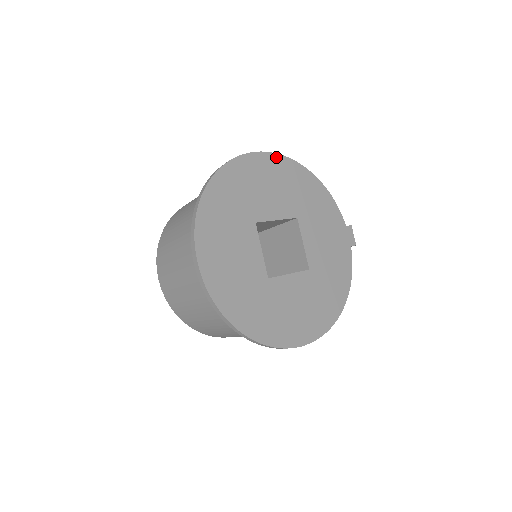
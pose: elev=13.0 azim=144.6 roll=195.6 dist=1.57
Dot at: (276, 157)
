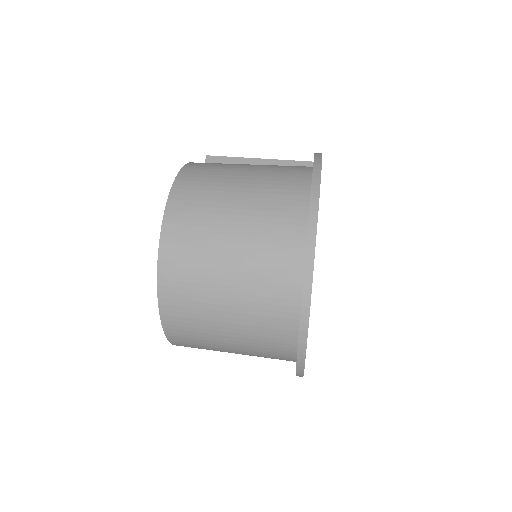
Dot at: occluded
